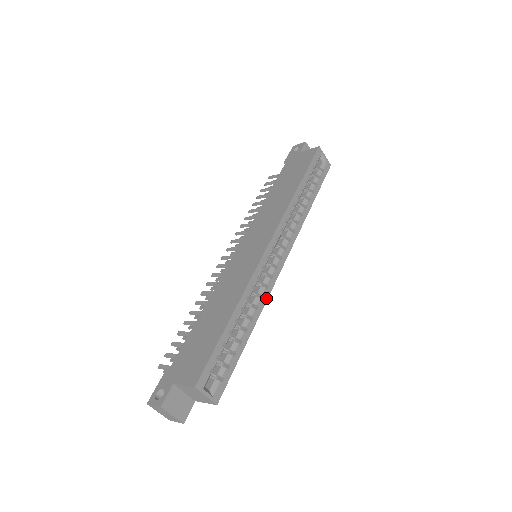
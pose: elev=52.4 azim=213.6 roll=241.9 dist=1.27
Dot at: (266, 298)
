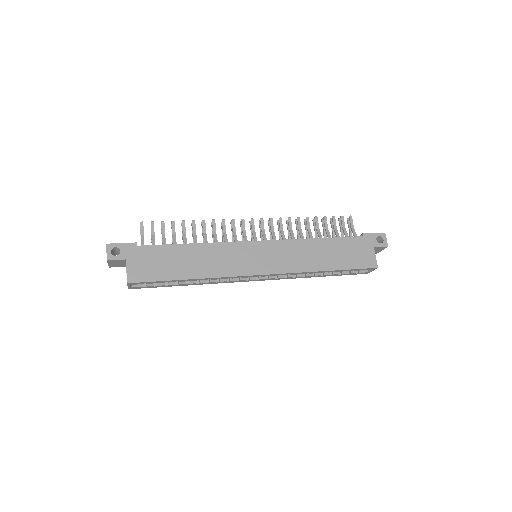
Dot at: occluded
